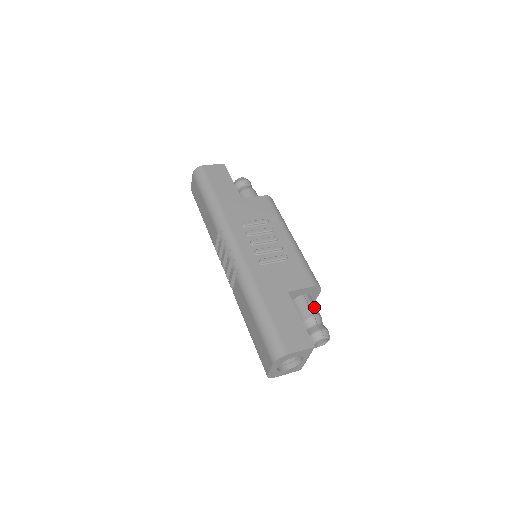
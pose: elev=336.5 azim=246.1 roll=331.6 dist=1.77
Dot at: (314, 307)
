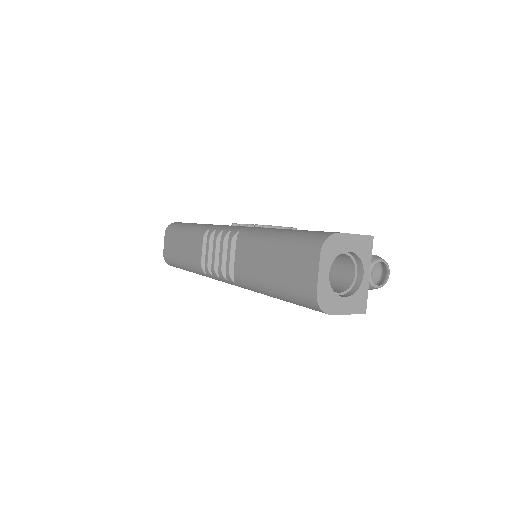
Dot at: occluded
